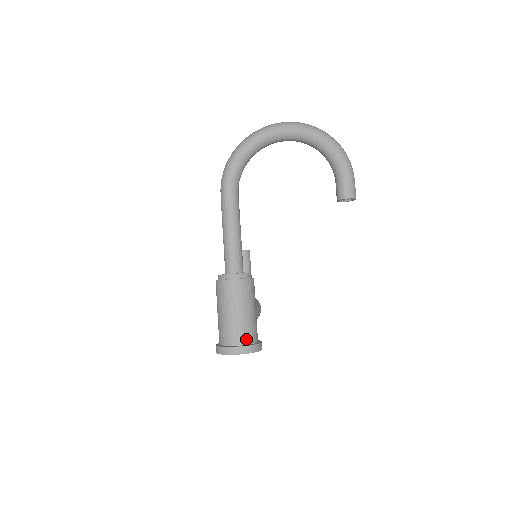
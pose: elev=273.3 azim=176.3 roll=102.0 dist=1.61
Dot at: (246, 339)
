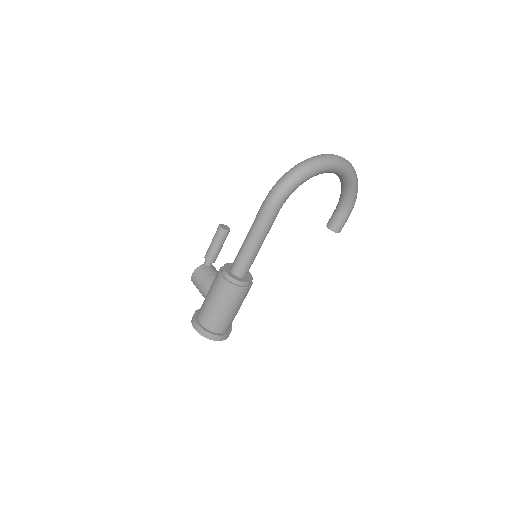
Dot at: occluded
